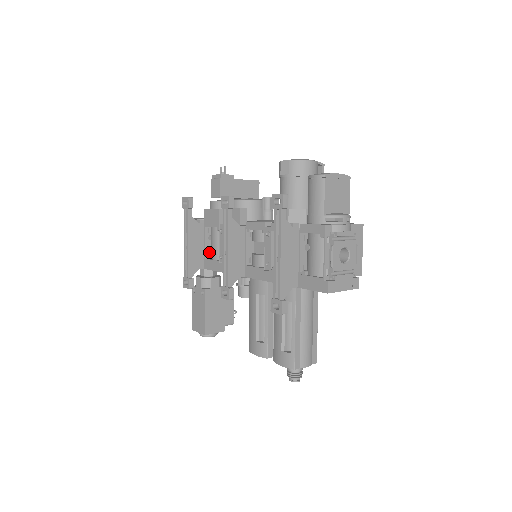
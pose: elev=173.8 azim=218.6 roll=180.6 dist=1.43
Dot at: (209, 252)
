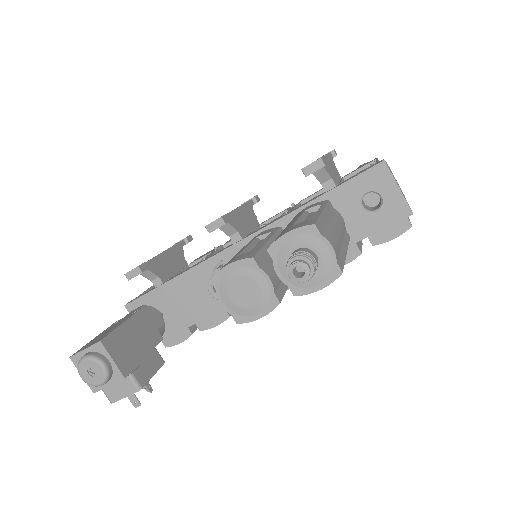
Dot at: occluded
